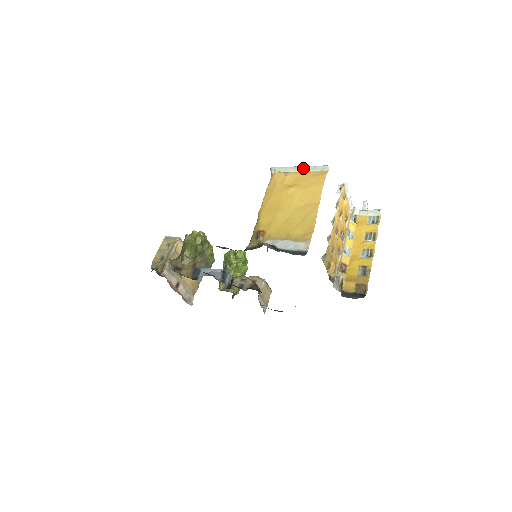
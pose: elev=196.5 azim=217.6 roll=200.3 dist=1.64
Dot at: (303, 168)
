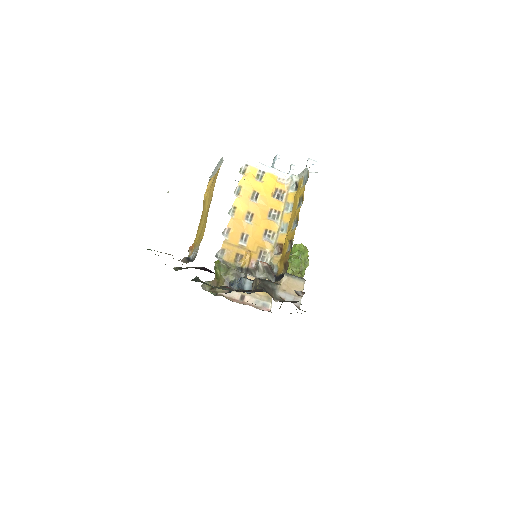
Dot at: (217, 167)
